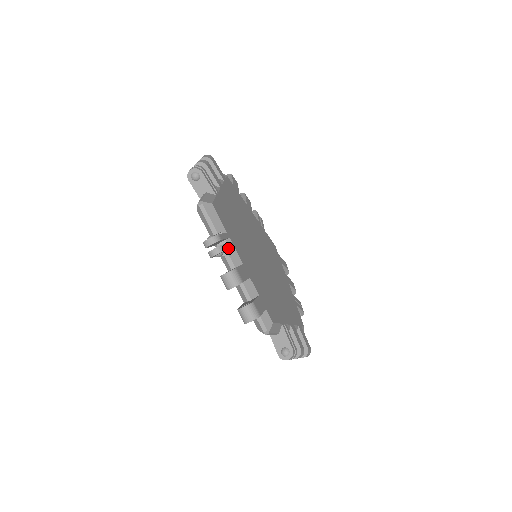
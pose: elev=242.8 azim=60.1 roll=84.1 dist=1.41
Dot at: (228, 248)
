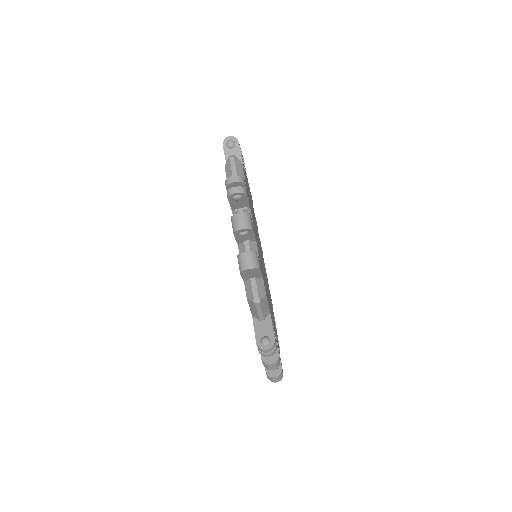
Dot at: (247, 197)
